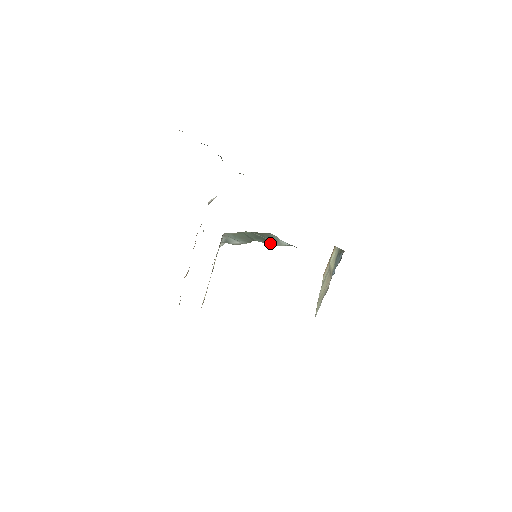
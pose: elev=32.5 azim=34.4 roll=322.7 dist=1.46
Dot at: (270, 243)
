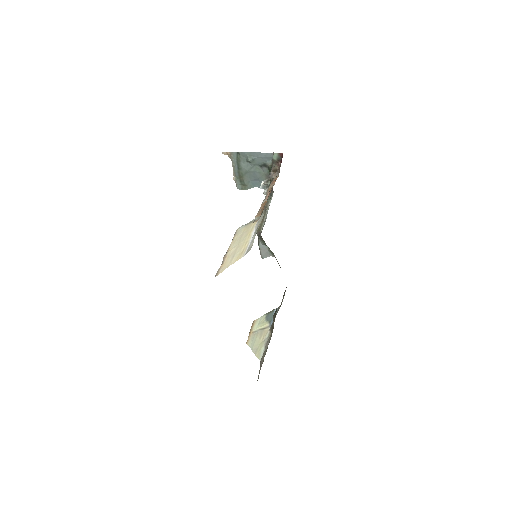
Dot at: occluded
